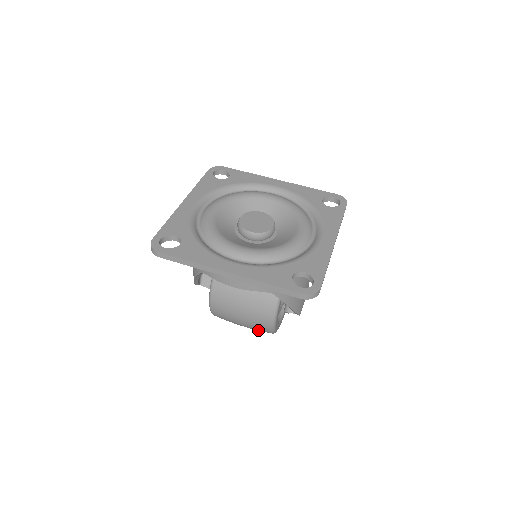
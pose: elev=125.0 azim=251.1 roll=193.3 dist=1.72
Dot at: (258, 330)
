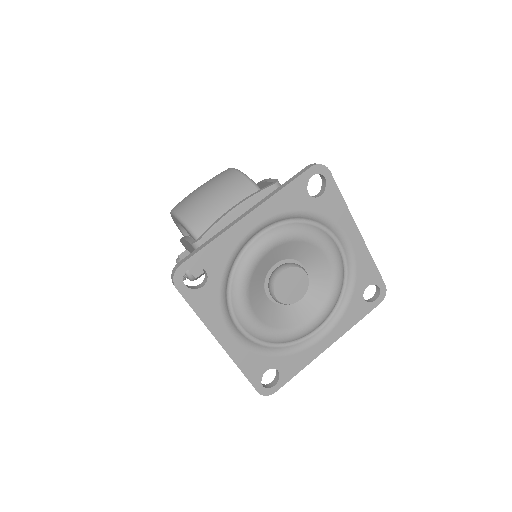
Dot at: occluded
